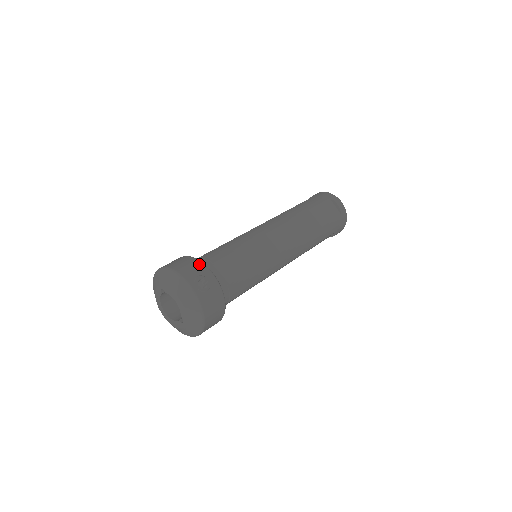
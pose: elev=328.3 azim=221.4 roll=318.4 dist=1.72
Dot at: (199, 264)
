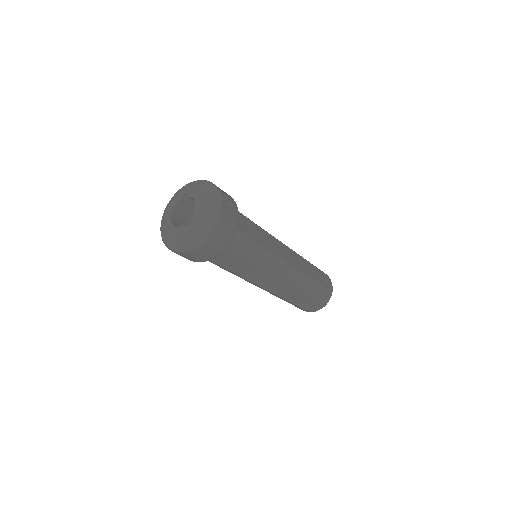
Dot at: (229, 195)
